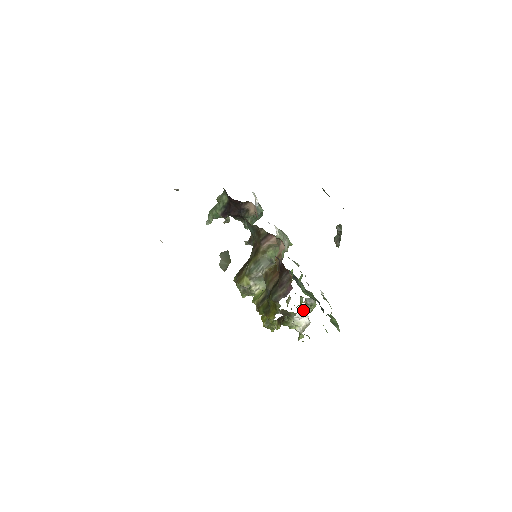
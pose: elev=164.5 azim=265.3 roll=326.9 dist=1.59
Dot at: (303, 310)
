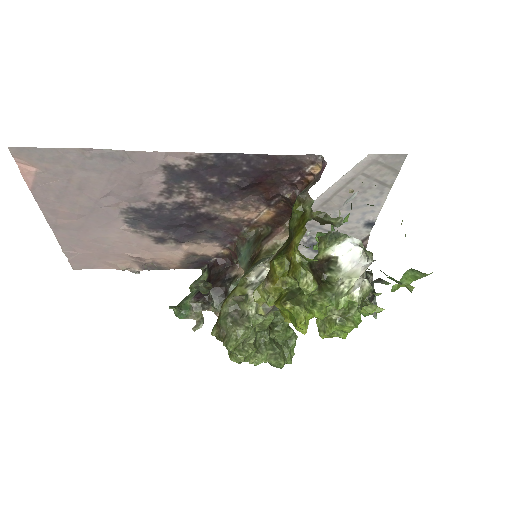
Dot at: occluded
